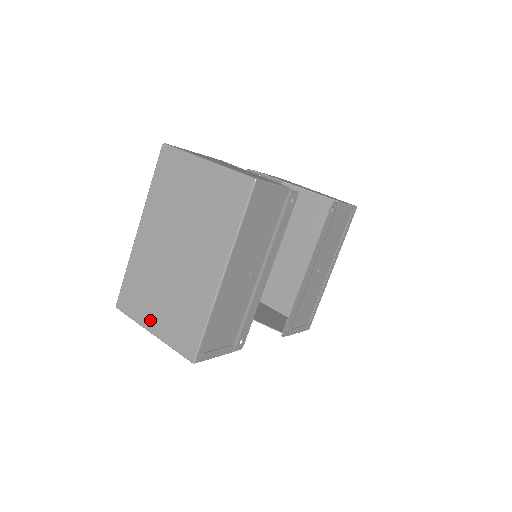
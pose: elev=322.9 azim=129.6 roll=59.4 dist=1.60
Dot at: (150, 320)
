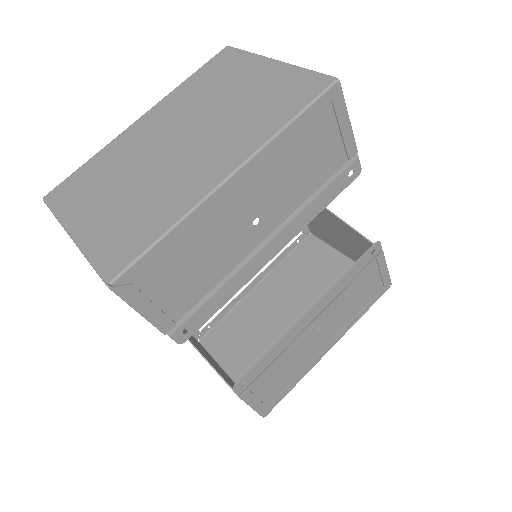
Dot at: (80, 218)
